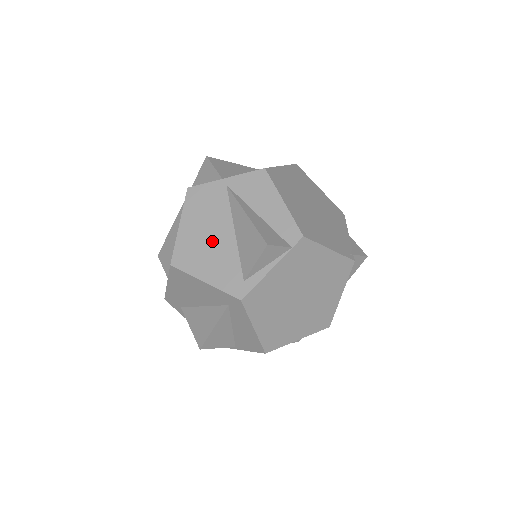
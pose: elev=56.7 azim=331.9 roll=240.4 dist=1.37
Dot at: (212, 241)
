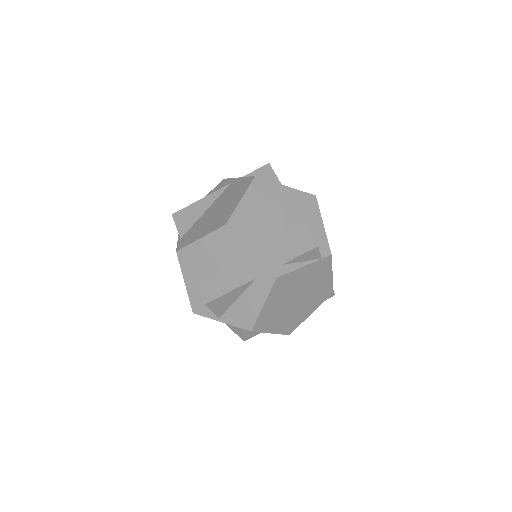
Dot at: (265, 224)
